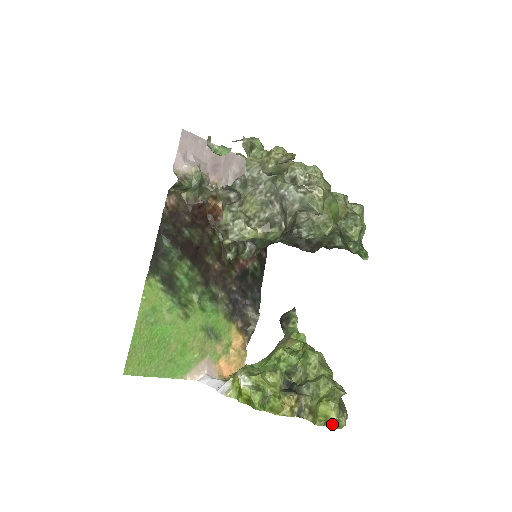
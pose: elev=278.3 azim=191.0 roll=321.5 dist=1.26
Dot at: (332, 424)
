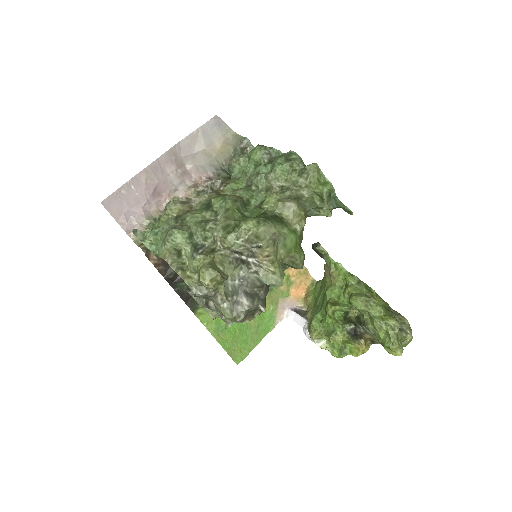
Dot at: (402, 345)
